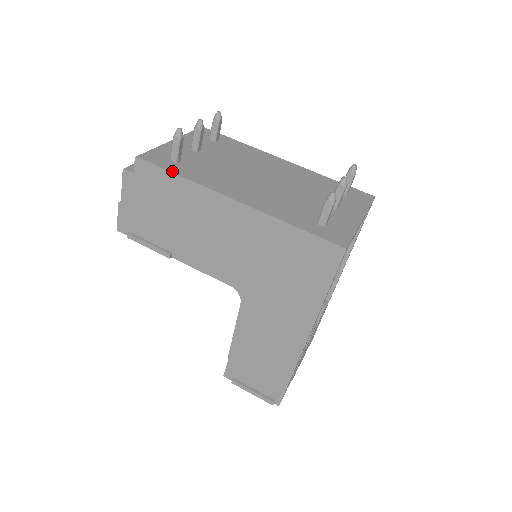
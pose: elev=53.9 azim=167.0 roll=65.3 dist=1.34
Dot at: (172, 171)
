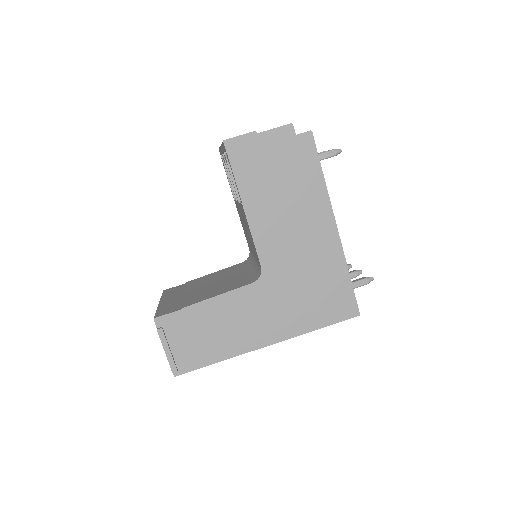
Dot at: (321, 167)
